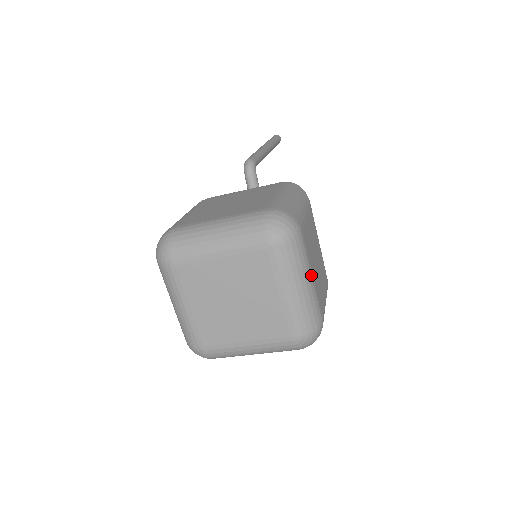
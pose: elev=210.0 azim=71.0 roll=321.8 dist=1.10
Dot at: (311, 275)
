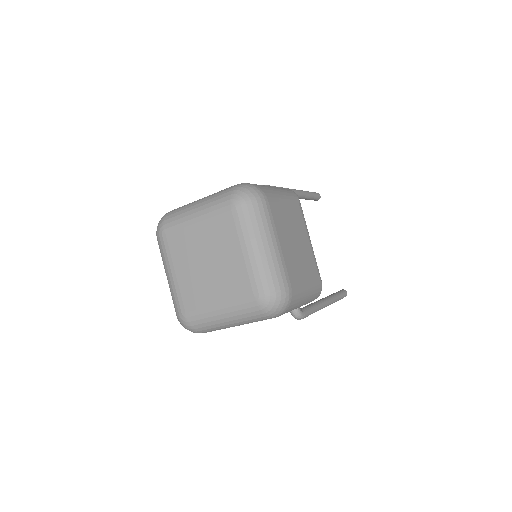
Dot at: (276, 241)
